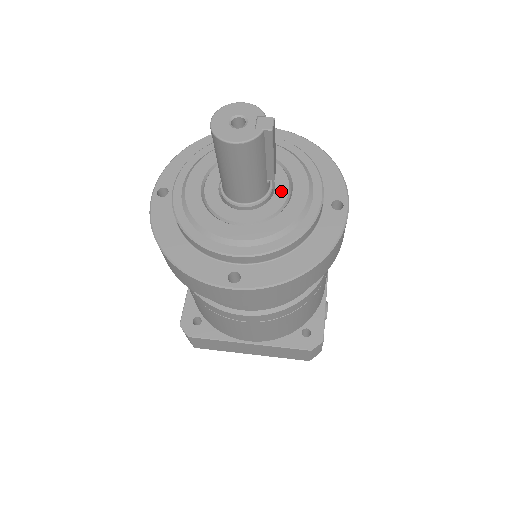
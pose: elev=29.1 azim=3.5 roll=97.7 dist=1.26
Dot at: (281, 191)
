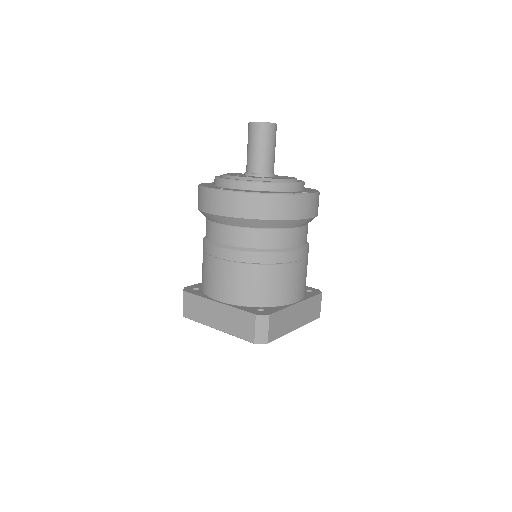
Dot at: occluded
